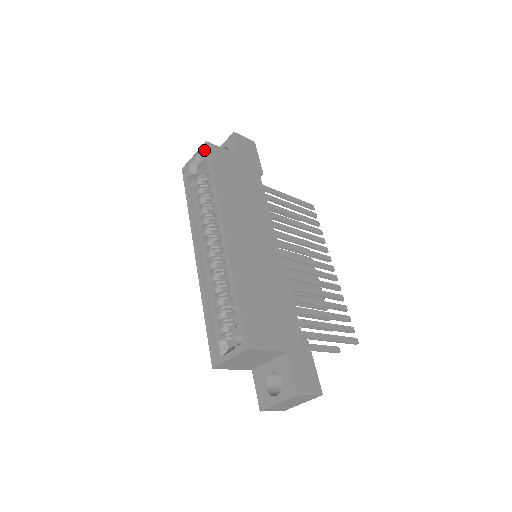
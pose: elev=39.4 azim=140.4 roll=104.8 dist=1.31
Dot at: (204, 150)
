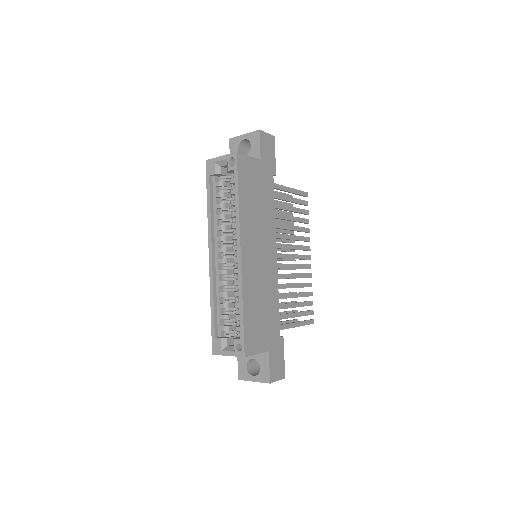
Dot at: (232, 158)
